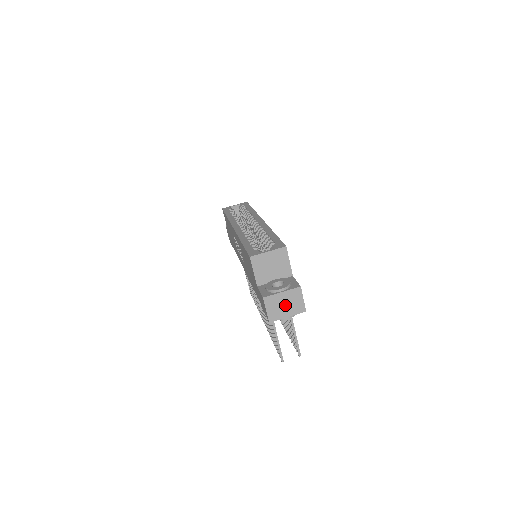
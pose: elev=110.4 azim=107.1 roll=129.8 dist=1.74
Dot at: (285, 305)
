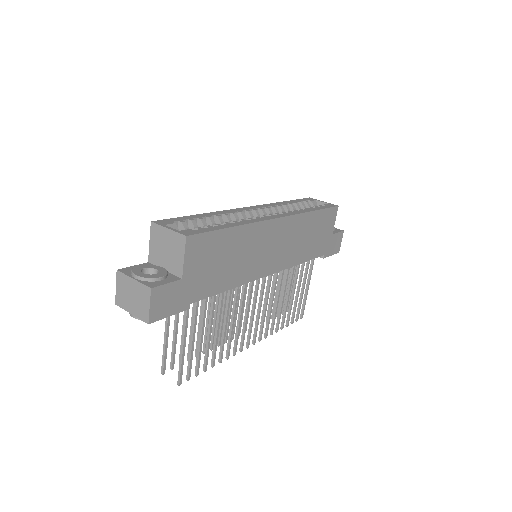
Dot at: (132, 297)
